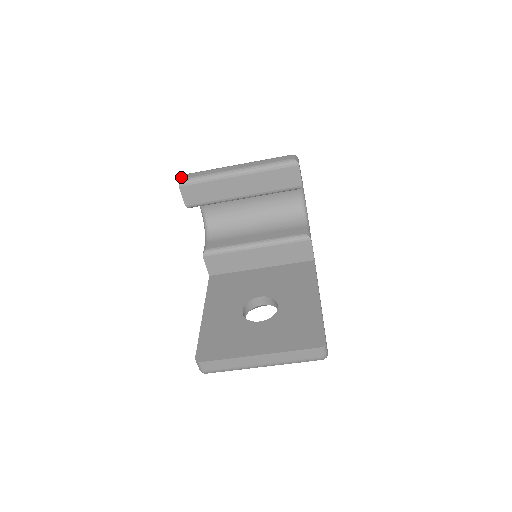
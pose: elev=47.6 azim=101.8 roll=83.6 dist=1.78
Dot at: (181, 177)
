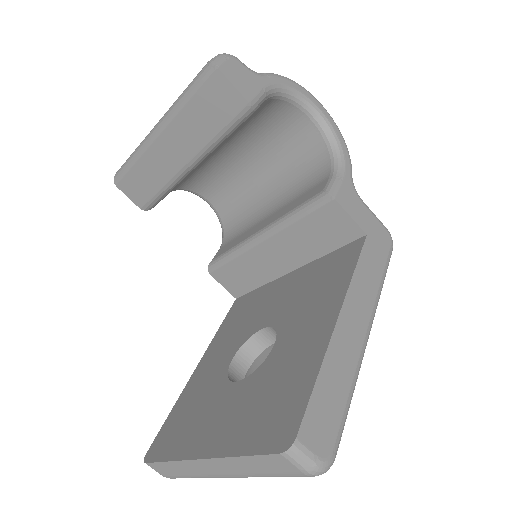
Dot at: occluded
